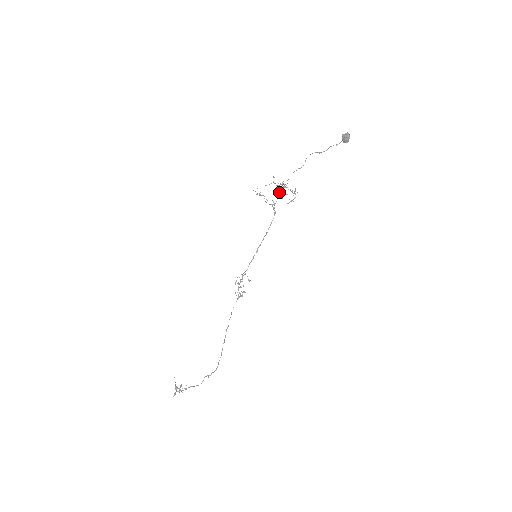
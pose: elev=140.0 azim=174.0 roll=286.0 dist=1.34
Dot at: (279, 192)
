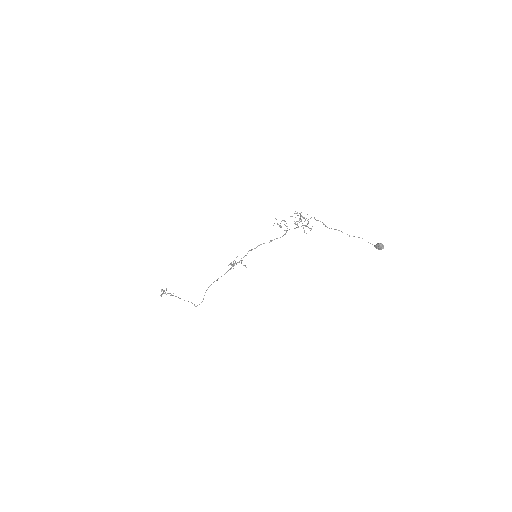
Dot at: (296, 227)
